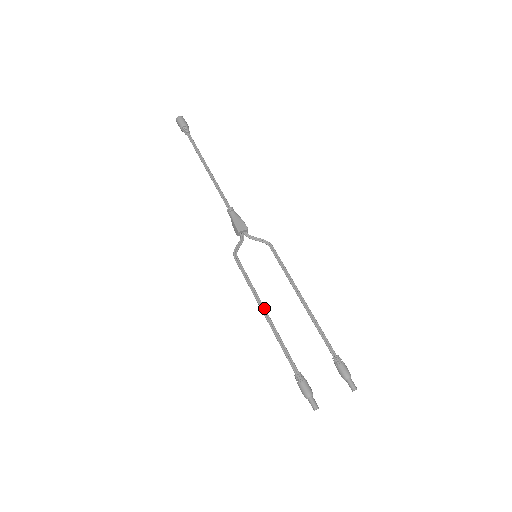
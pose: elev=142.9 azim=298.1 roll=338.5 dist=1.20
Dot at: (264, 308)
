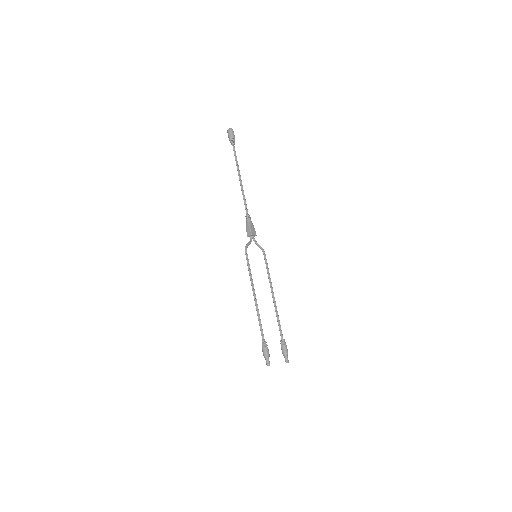
Dot at: occluded
